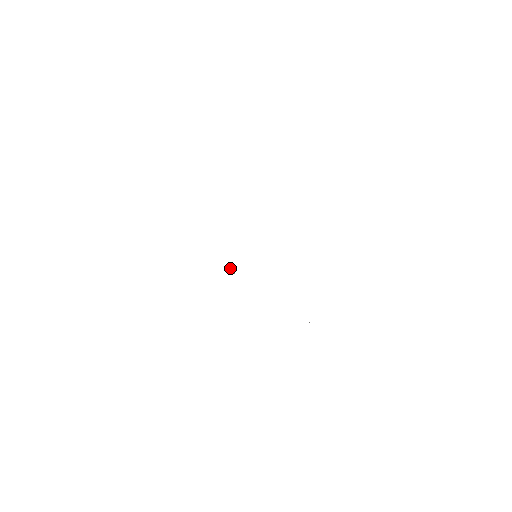
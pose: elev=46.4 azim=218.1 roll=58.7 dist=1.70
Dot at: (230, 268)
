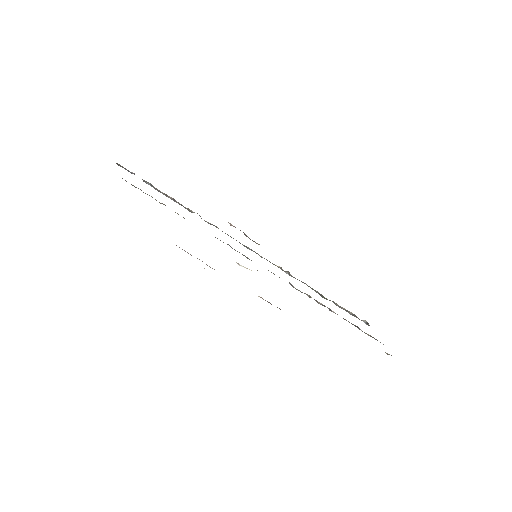
Dot at: (237, 263)
